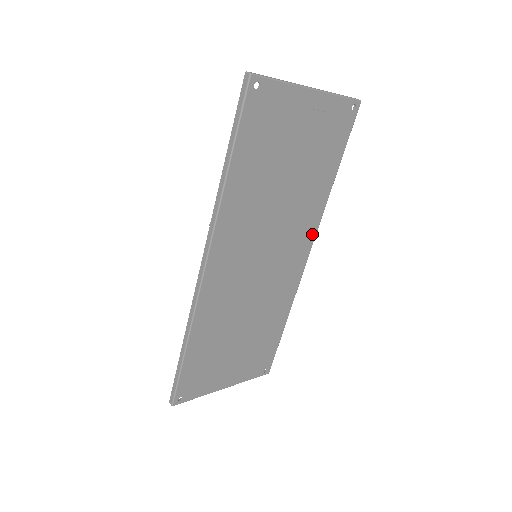
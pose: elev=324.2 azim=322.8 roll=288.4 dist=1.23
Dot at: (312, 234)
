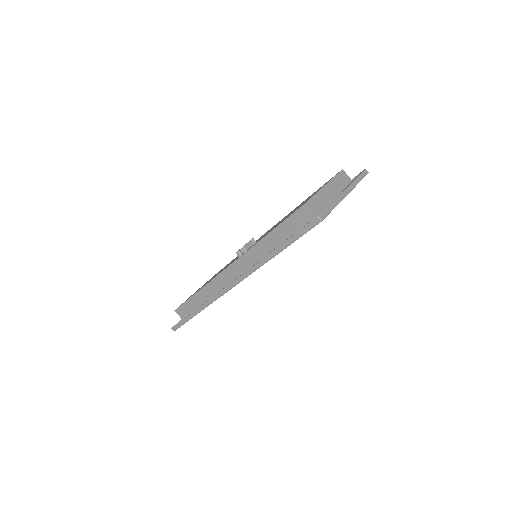
Dot at: occluded
